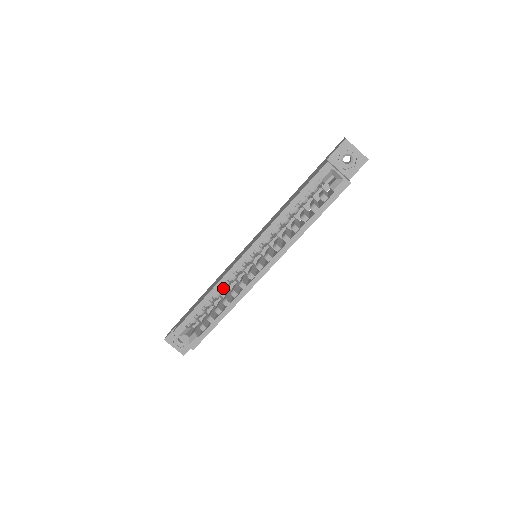
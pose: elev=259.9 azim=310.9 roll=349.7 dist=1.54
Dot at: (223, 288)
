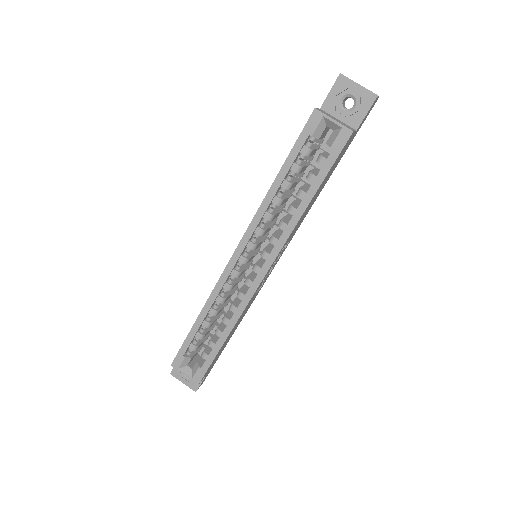
Dot at: (218, 302)
